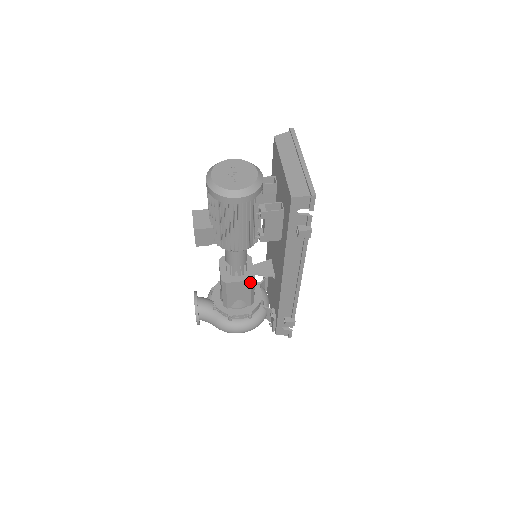
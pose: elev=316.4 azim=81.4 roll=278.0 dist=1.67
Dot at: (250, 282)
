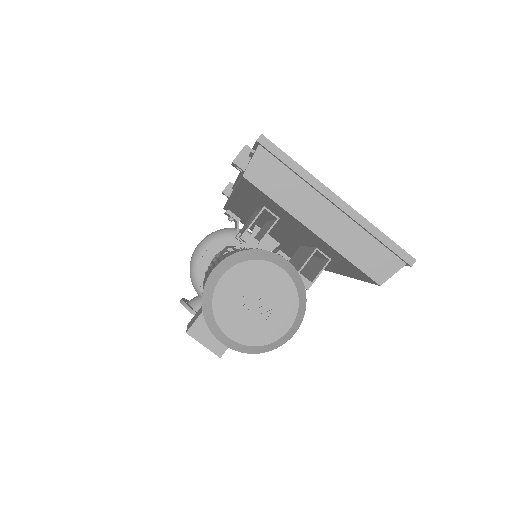
Dot at: occluded
